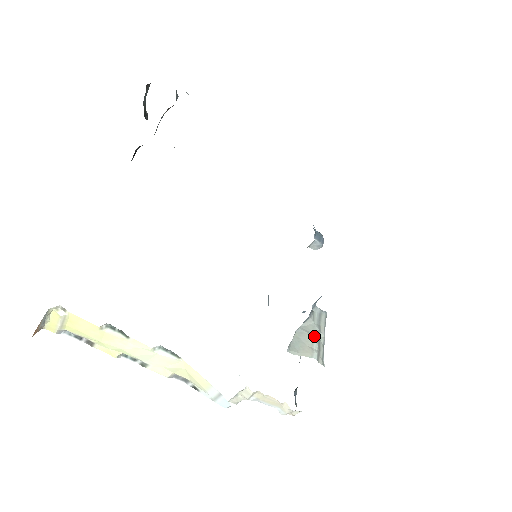
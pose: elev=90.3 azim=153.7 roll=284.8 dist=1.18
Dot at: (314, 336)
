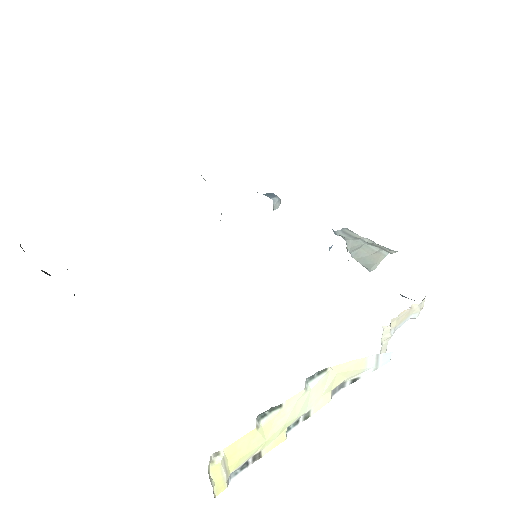
Dot at: (365, 245)
